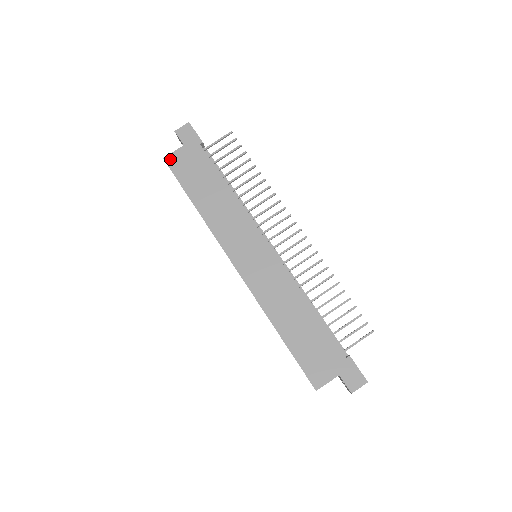
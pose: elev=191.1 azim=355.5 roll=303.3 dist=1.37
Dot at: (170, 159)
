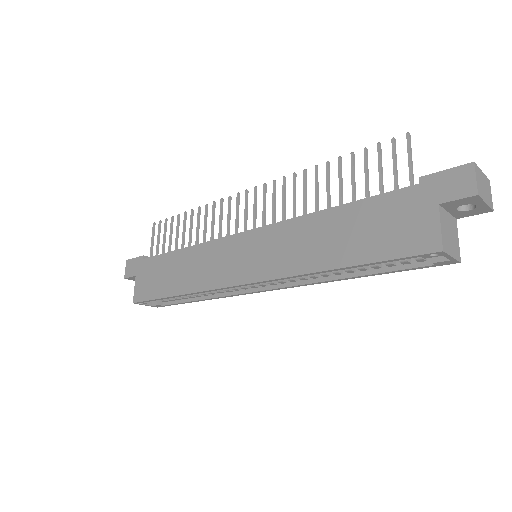
Dot at: (136, 297)
